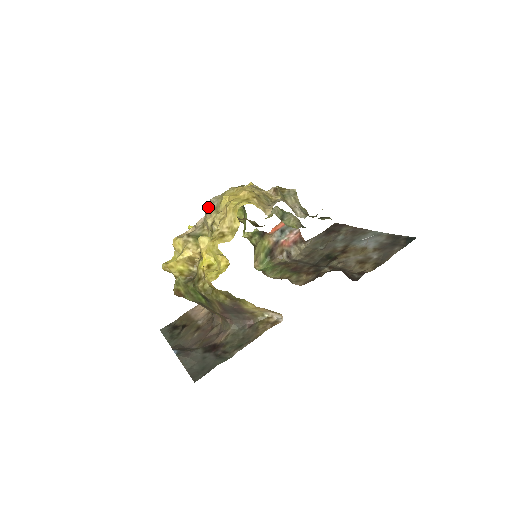
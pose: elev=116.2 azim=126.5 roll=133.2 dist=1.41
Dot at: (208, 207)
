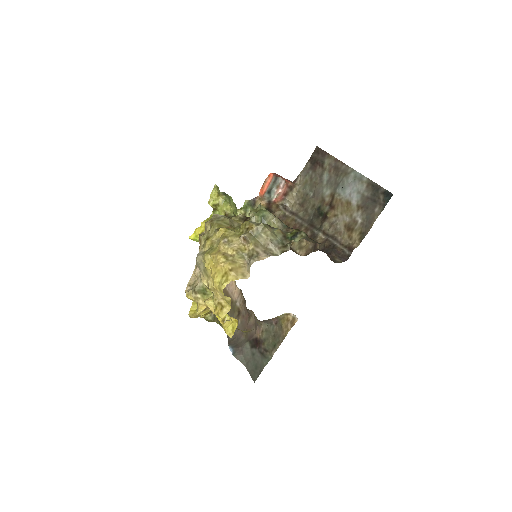
Dot at: (197, 266)
